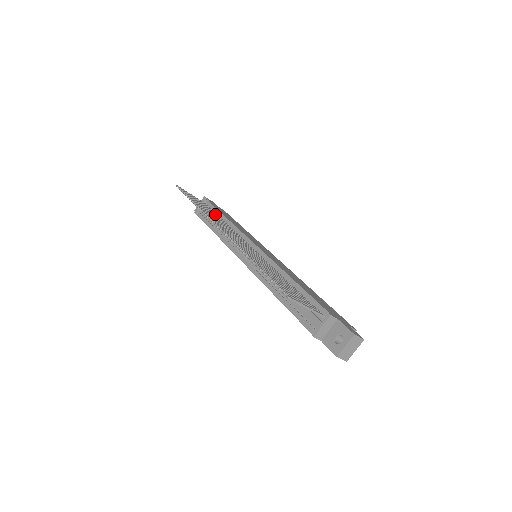
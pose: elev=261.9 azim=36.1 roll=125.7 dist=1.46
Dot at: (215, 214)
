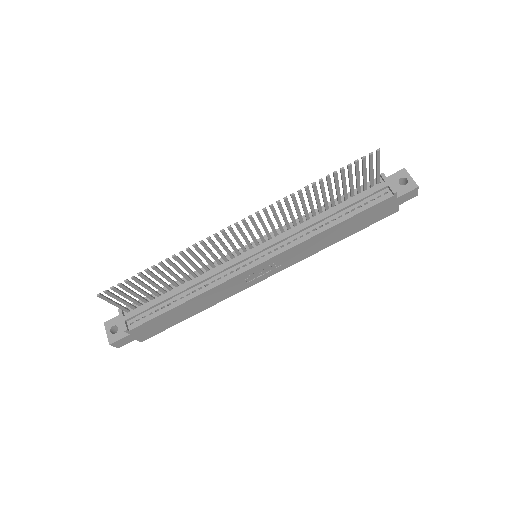
Dot at: (166, 285)
